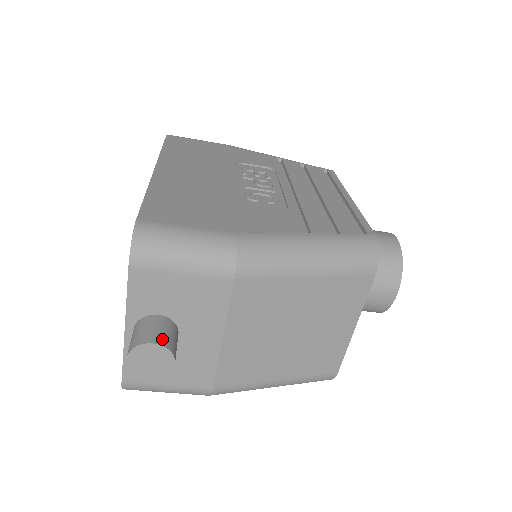
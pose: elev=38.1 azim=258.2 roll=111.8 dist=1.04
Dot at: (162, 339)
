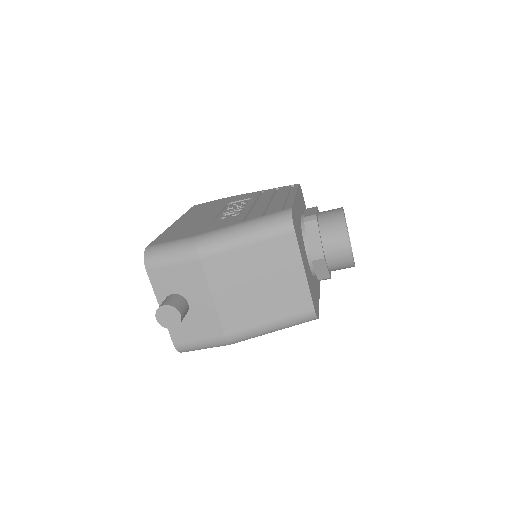
Dot at: (170, 303)
